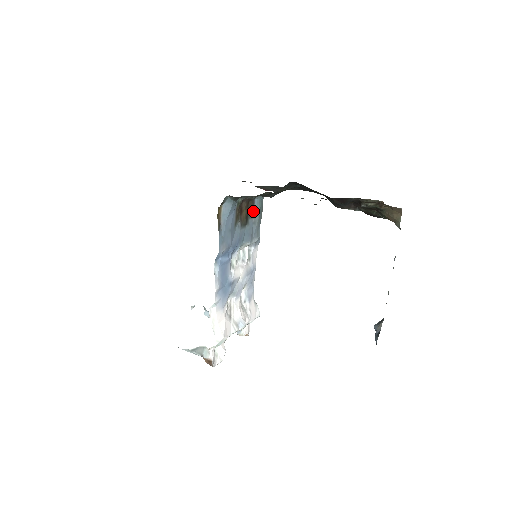
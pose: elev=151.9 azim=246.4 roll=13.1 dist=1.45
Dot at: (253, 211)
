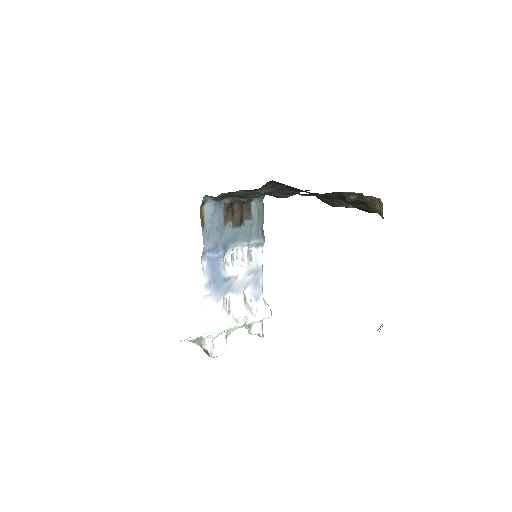
Dot at: (250, 214)
